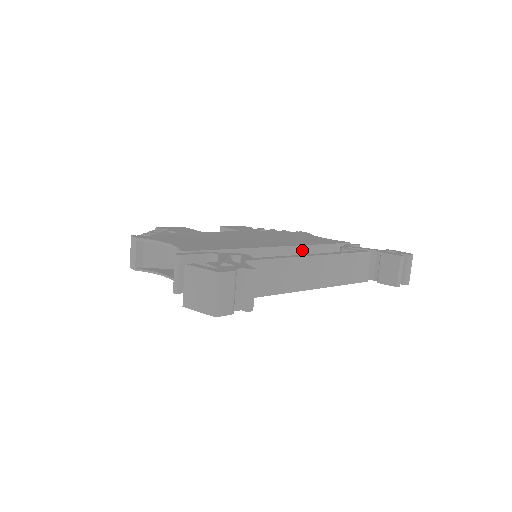
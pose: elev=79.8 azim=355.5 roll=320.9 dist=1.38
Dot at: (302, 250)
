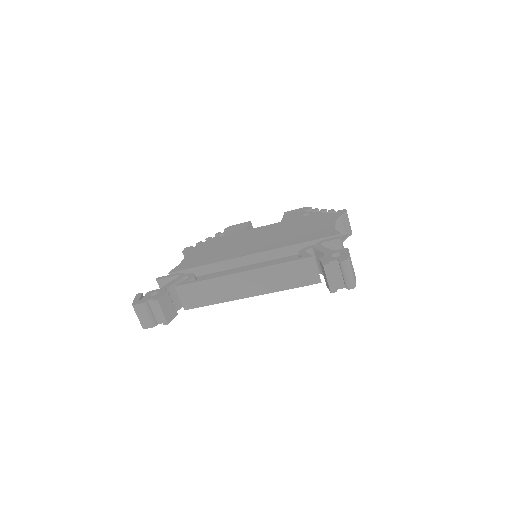
Dot at: (275, 253)
